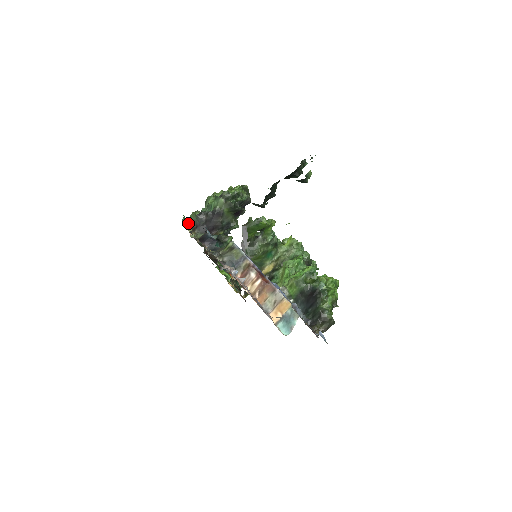
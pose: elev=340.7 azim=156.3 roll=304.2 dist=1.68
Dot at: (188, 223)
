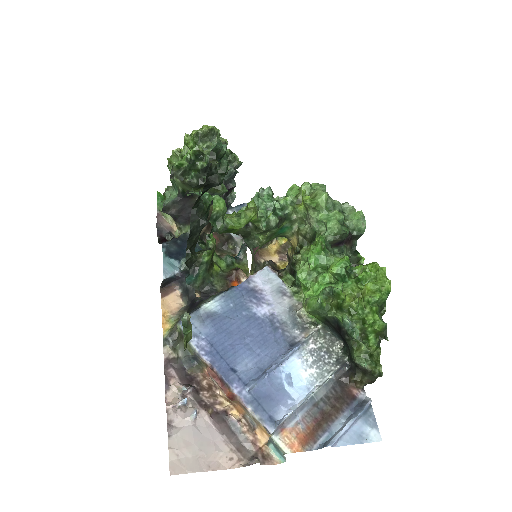
Dot at: occluded
